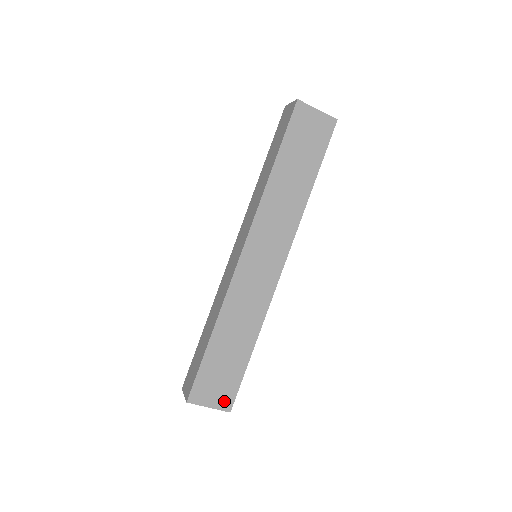
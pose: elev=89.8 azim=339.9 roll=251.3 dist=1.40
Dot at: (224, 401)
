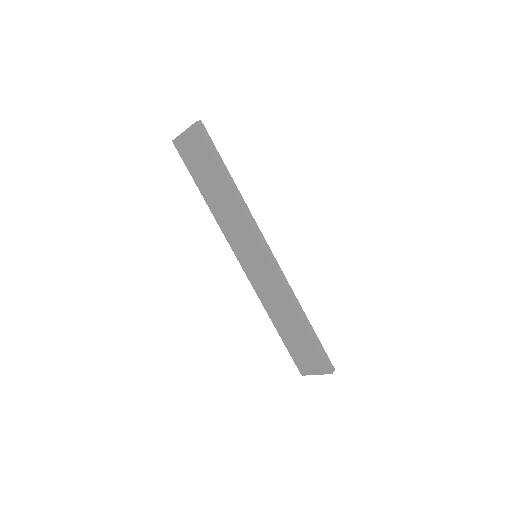
Dot at: (321, 367)
